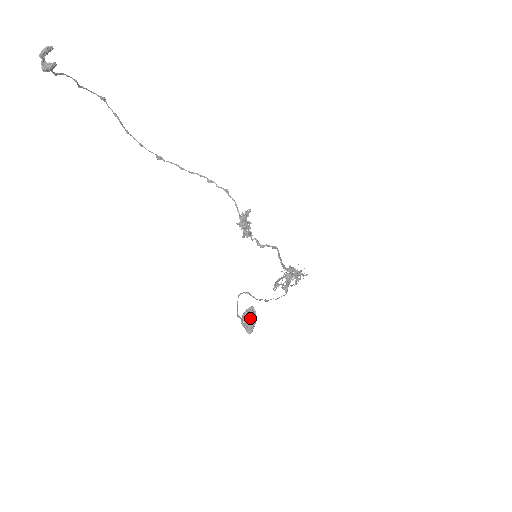
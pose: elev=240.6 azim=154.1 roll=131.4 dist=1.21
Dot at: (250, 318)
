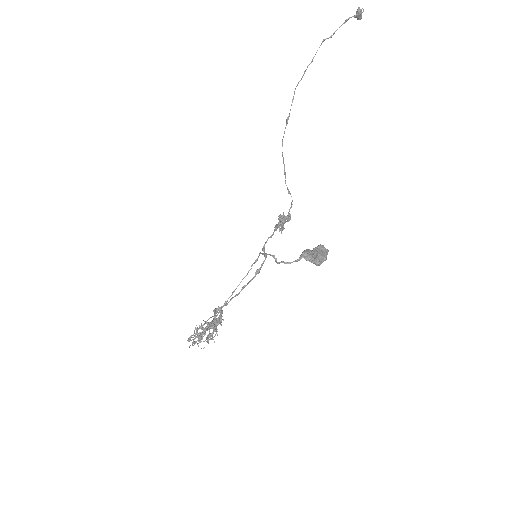
Dot at: (327, 252)
